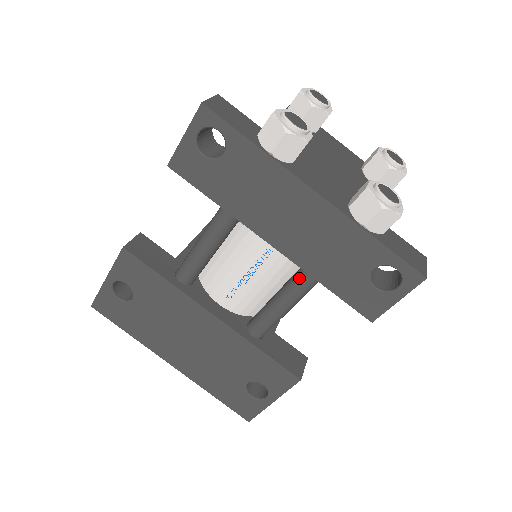
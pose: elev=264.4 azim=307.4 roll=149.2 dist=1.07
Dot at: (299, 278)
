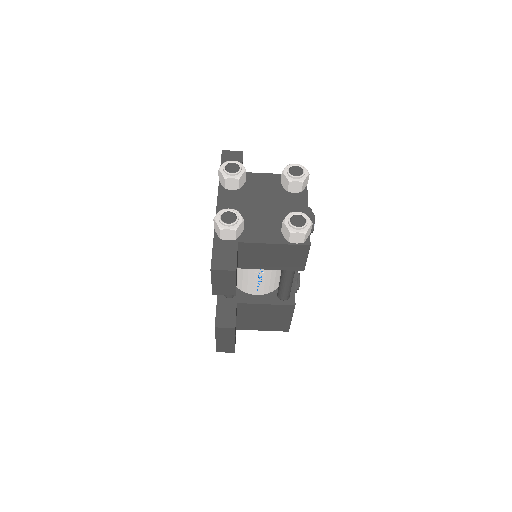
Dot at: occluded
